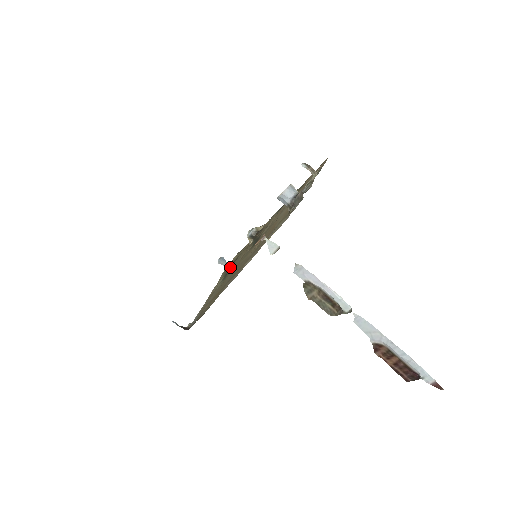
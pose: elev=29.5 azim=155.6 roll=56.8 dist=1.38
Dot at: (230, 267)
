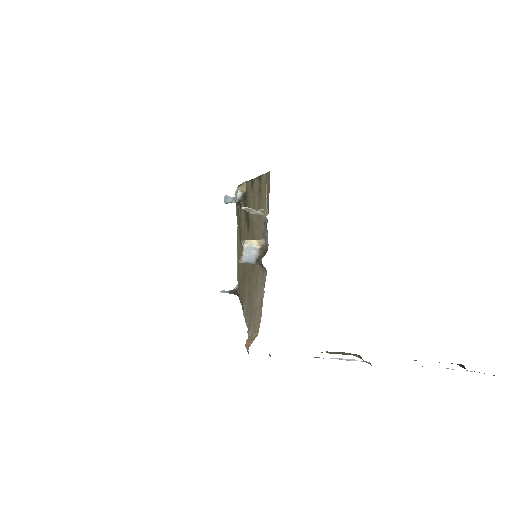
Dot at: (239, 215)
